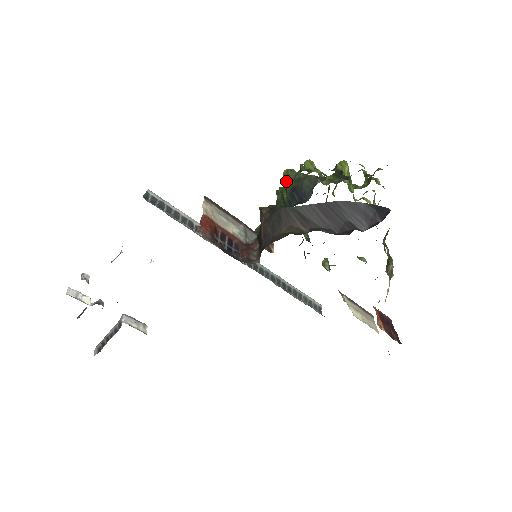
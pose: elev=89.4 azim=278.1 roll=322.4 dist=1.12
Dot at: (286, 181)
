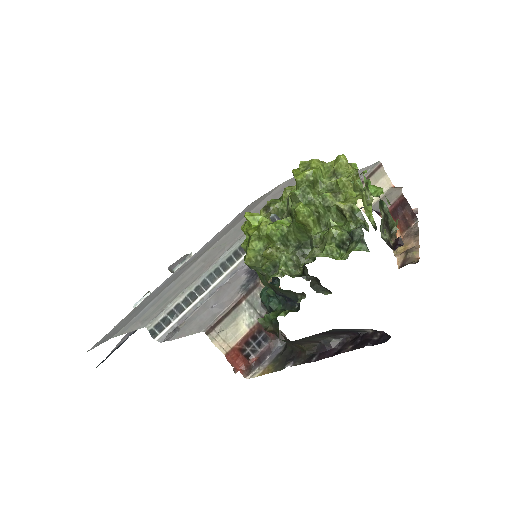
Dot at: occluded
